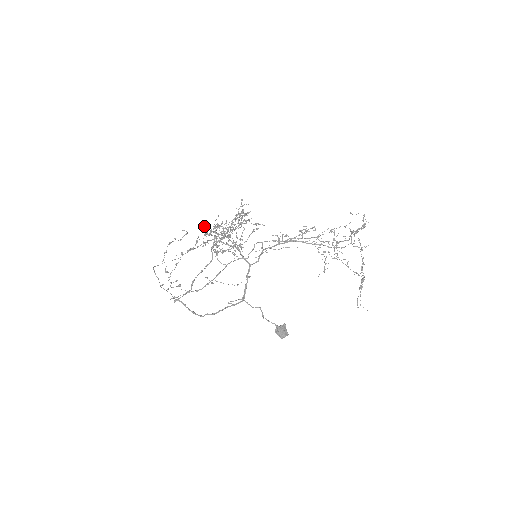
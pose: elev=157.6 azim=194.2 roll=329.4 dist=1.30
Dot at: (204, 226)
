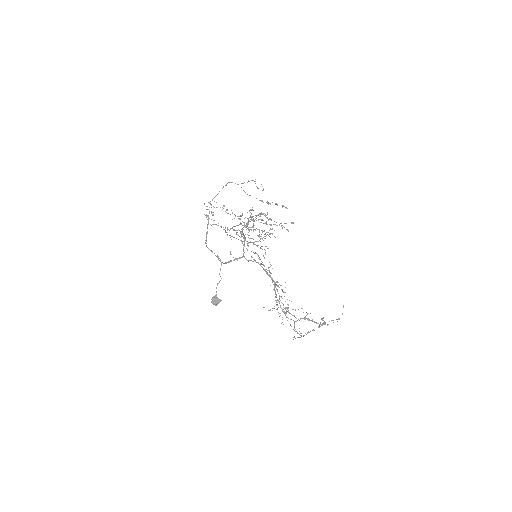
Dot at: (267, 202)
